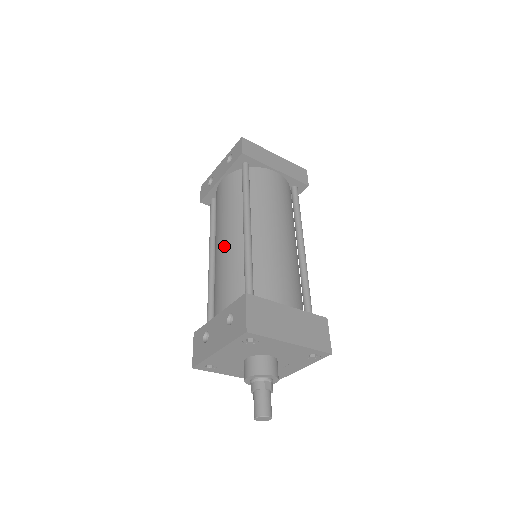
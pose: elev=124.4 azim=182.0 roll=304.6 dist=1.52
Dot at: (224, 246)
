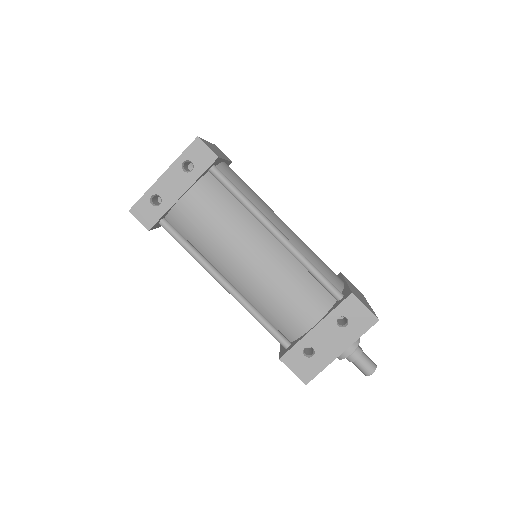
Dot at: (263, 265)
